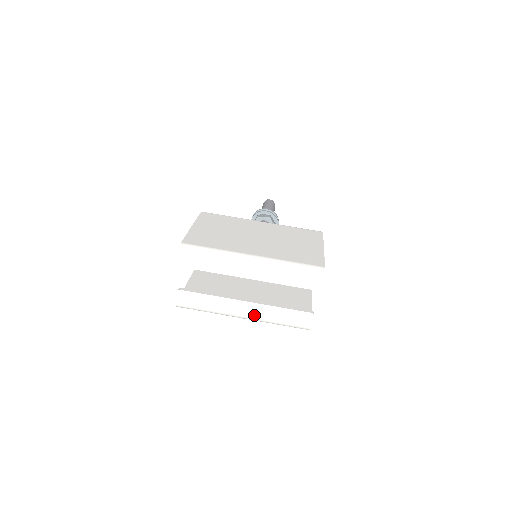
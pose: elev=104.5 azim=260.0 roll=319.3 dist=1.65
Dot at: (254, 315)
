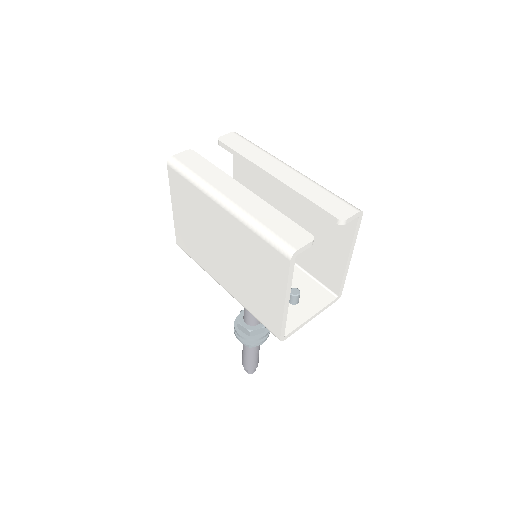
Dot at: (241, 203)
